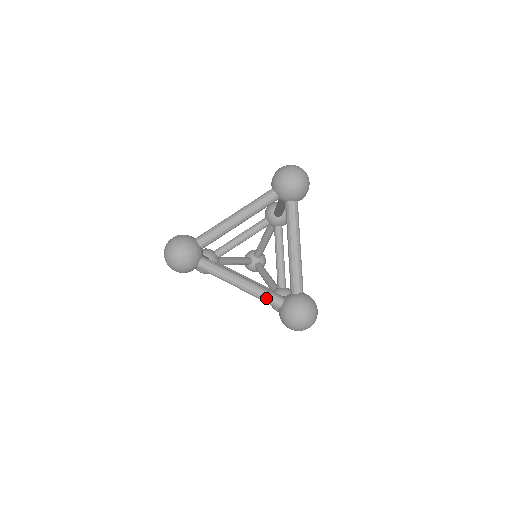
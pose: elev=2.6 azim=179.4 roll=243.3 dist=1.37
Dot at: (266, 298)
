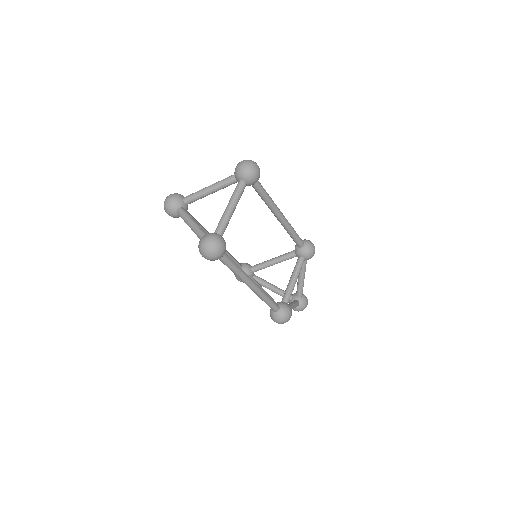
Dot at: (198, 233)
